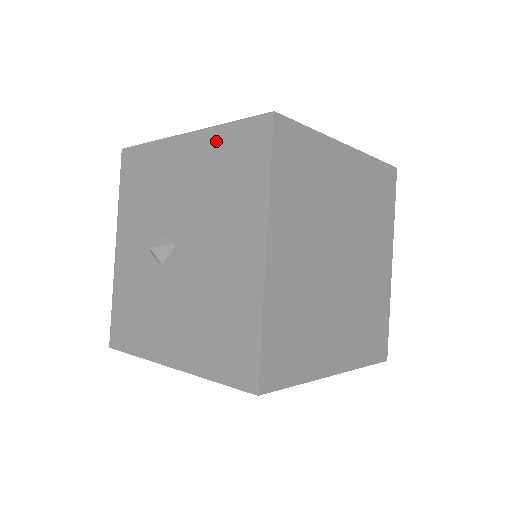
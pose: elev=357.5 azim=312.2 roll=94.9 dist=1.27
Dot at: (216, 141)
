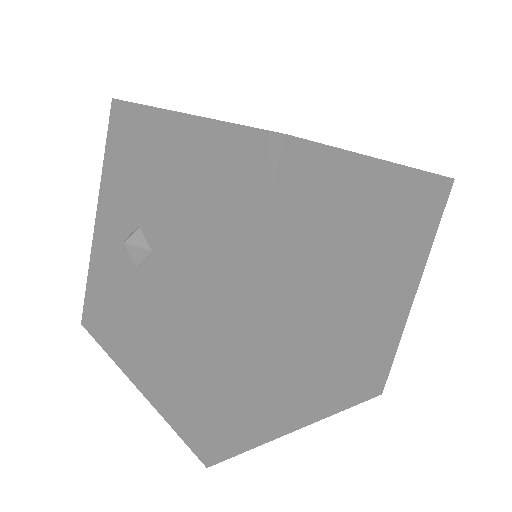
Dot at: (211, 141)
